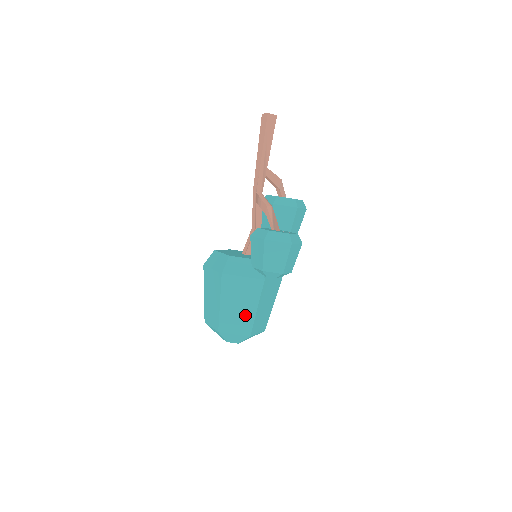
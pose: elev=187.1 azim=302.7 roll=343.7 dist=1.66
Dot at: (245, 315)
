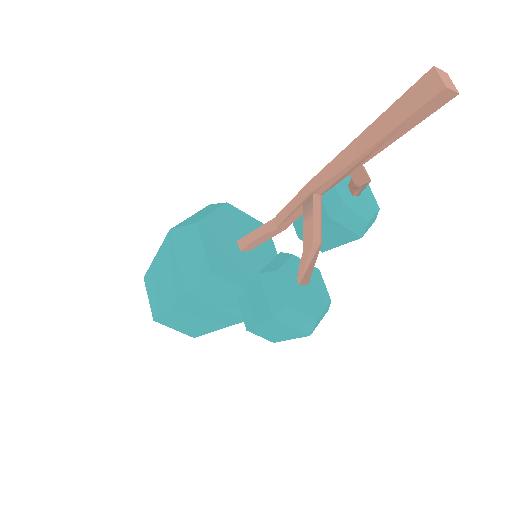
Dot at: (198, 327)
